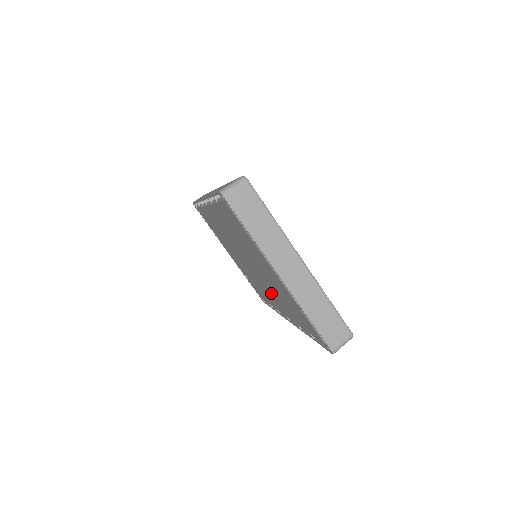
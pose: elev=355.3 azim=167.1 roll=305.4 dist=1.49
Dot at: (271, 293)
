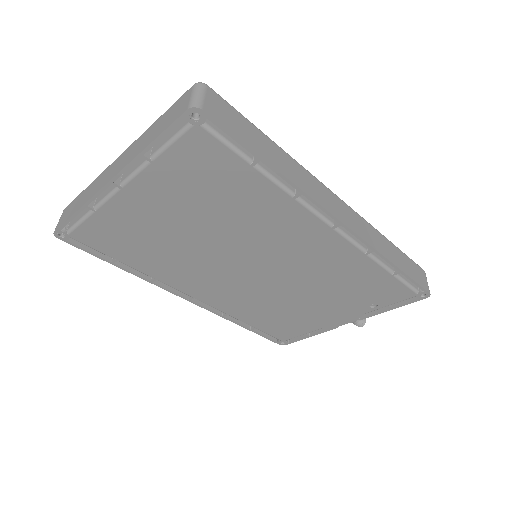
Dot at: (279, 240)
